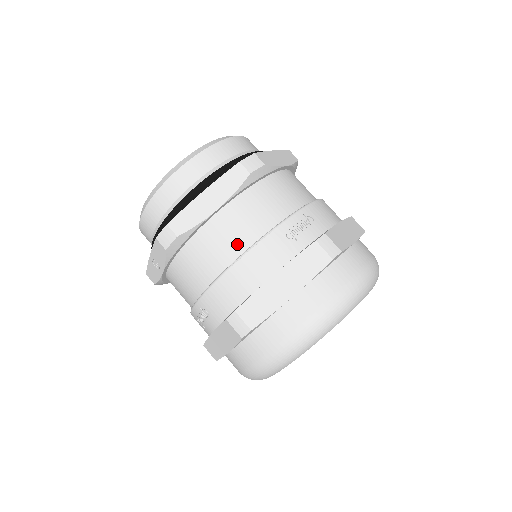
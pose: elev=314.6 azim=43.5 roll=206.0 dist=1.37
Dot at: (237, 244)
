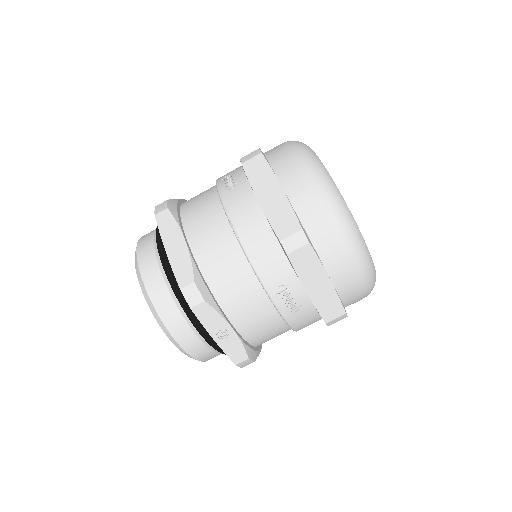
Dot at: (222, 232)
